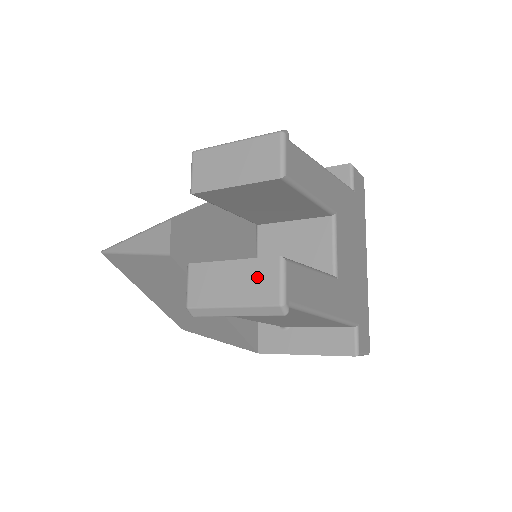
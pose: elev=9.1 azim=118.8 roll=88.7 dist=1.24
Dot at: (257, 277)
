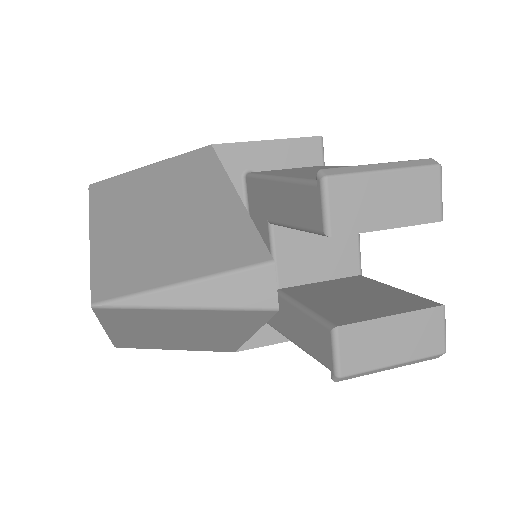
Dot at: (422, 330)
